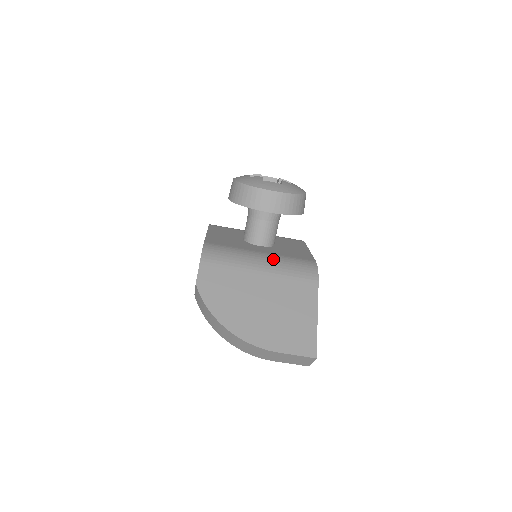
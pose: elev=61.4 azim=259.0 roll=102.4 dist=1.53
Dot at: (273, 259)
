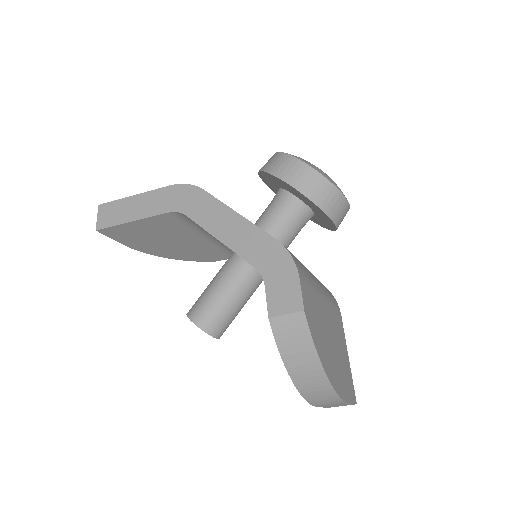
Dot at: occluded
